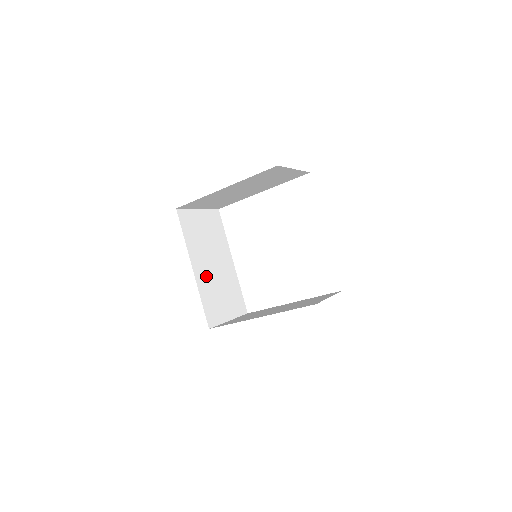
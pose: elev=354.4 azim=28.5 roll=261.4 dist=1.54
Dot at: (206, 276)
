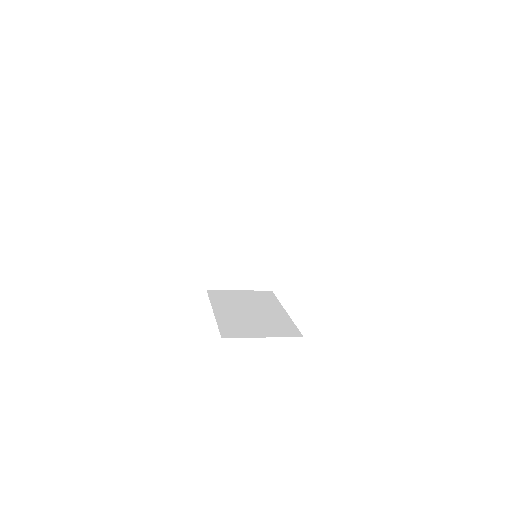
Dot at: (226, 247)
